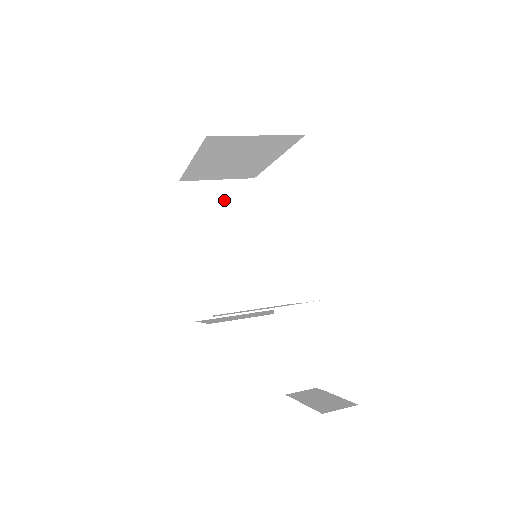
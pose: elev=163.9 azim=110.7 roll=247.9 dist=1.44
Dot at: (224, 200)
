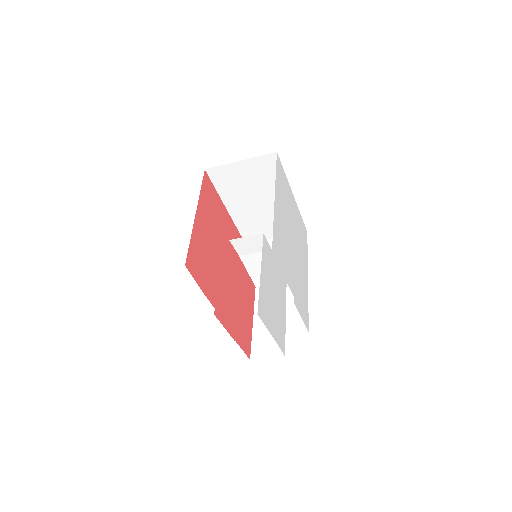
Dot at: occluded
